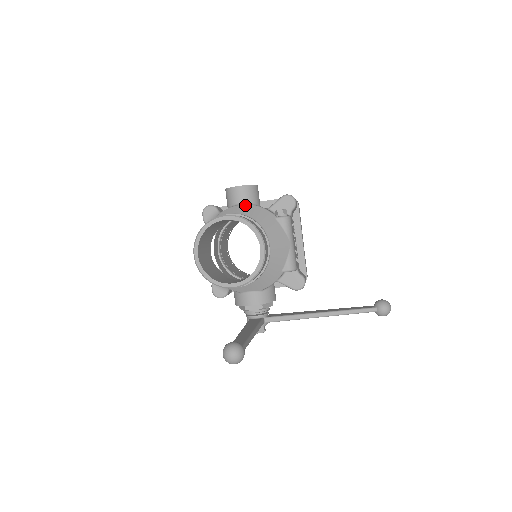
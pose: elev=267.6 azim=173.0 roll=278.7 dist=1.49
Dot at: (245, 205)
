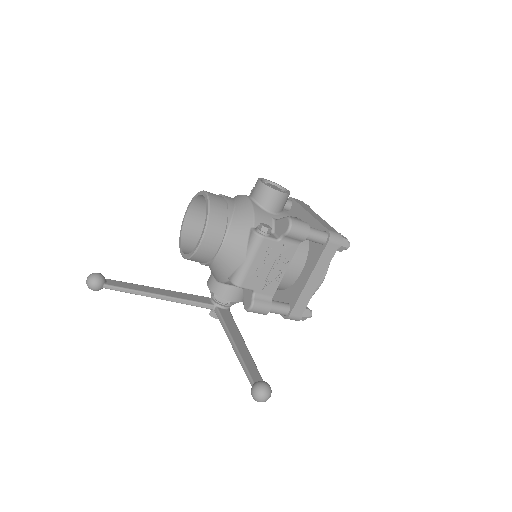
Dot at: (248, 200)
